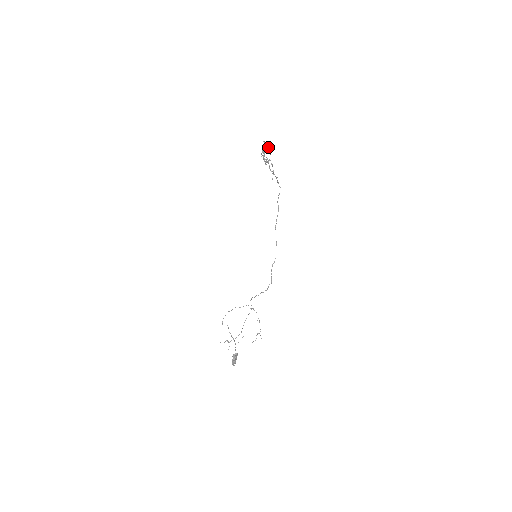
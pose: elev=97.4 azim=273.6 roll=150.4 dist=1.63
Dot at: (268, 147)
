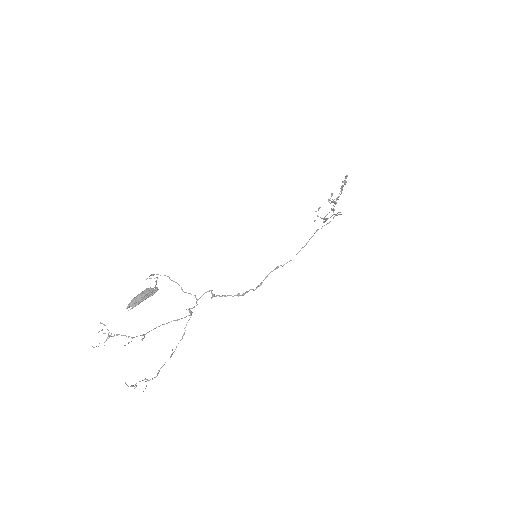
Dot at: occluded
